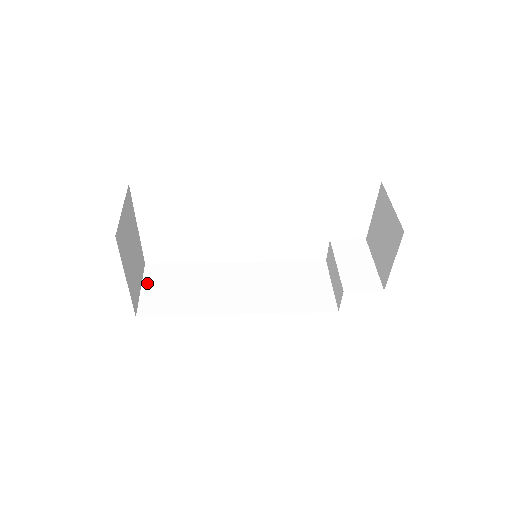
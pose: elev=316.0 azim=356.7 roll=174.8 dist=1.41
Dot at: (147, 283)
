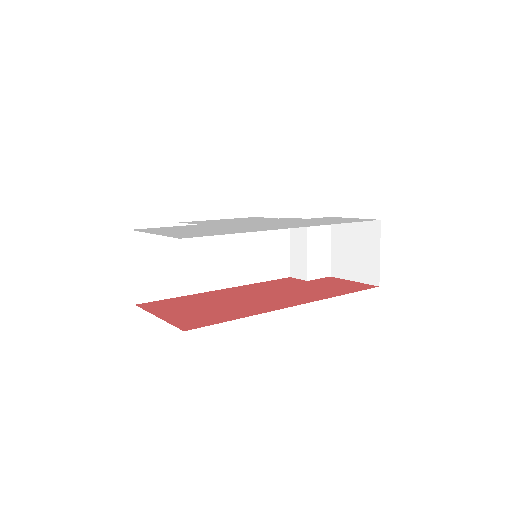
Dot at: (137, 259)
